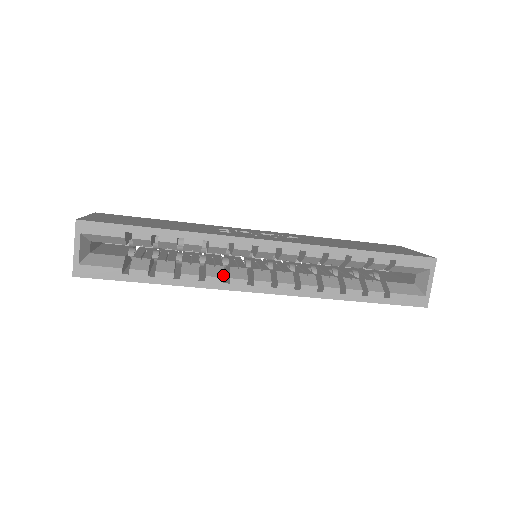
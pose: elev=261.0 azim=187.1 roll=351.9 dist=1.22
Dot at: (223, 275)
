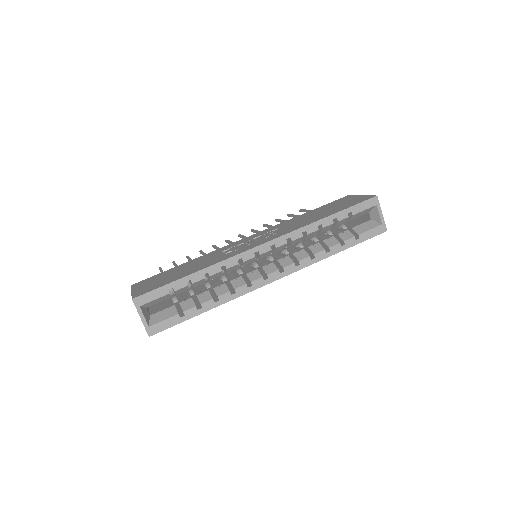
Dot at: (245, 282)
